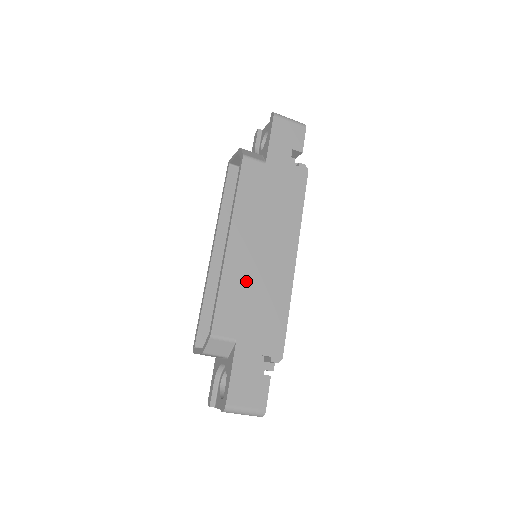
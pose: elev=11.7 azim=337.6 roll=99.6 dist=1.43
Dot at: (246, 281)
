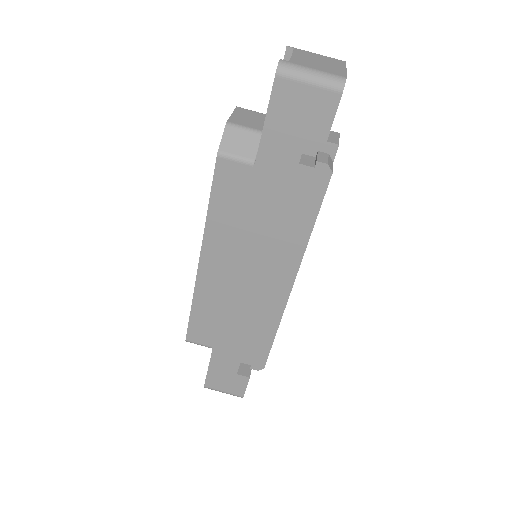
Dot at: (223, 303)
